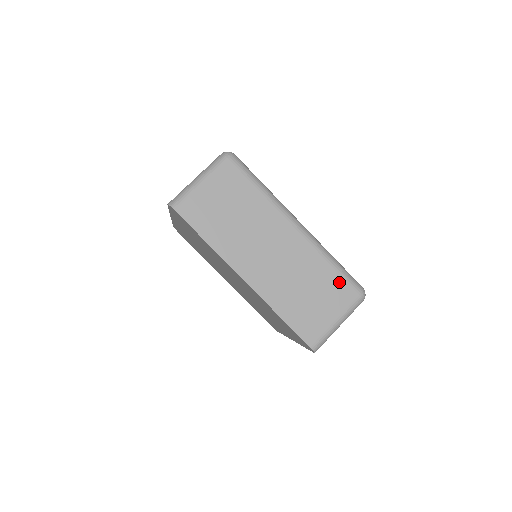
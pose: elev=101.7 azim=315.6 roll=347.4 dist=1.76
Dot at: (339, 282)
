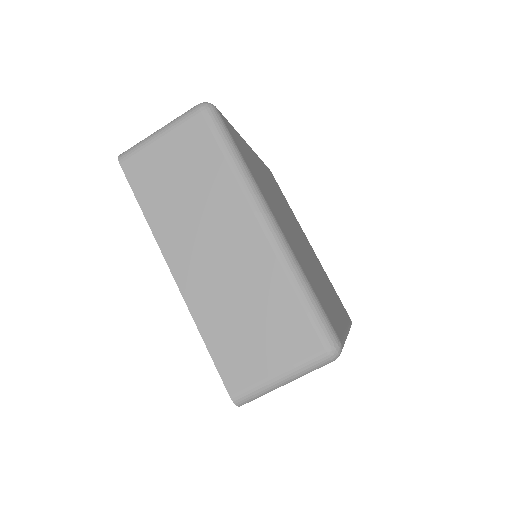
Dot at: (300, 320)
